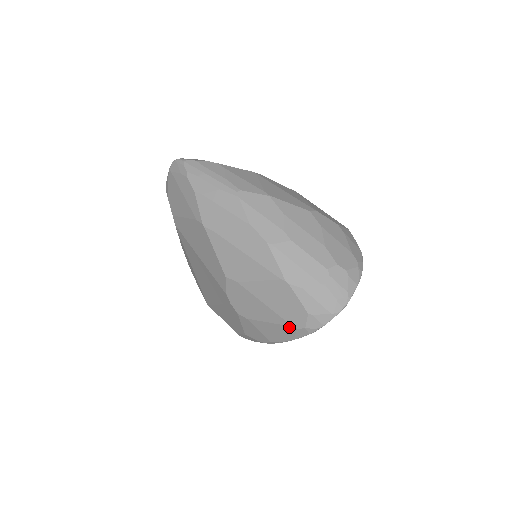
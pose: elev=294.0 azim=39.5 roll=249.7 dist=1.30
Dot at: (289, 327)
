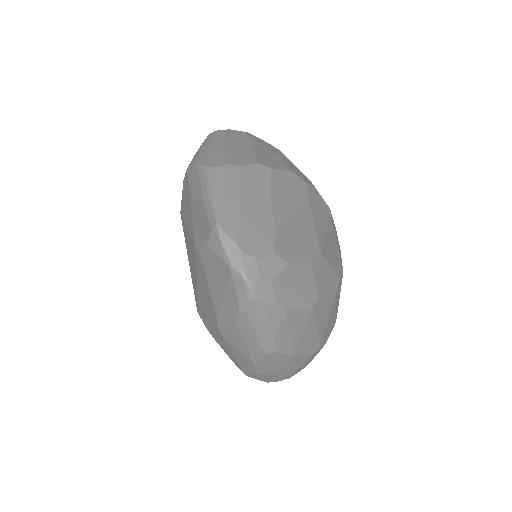
Dot at: occluded
